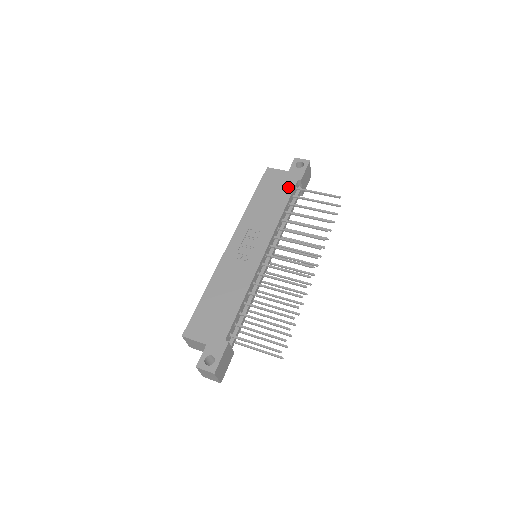
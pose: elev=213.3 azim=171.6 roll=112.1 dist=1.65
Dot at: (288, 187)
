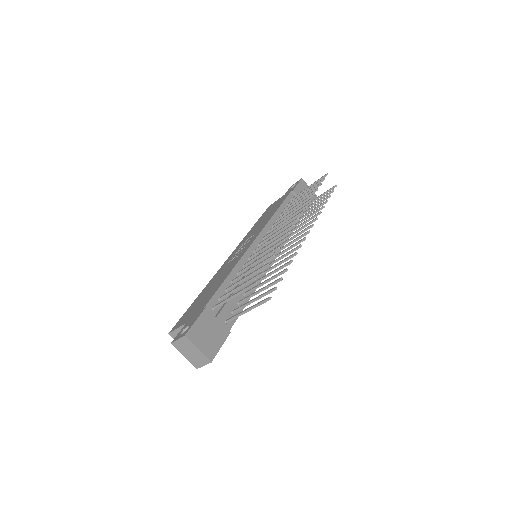
Dot at: (282, 200)
